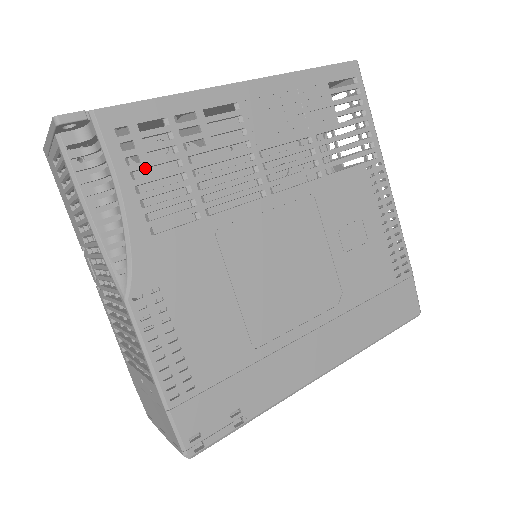
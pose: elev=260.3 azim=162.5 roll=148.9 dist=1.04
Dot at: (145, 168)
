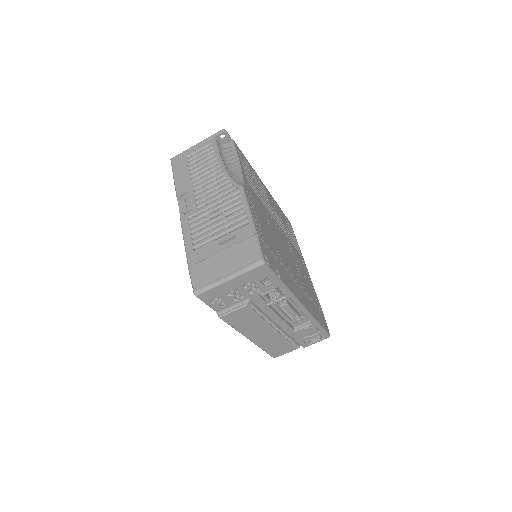
Dot at: occluded
